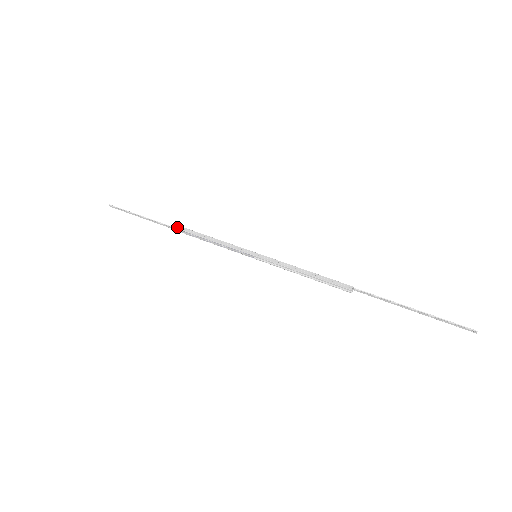
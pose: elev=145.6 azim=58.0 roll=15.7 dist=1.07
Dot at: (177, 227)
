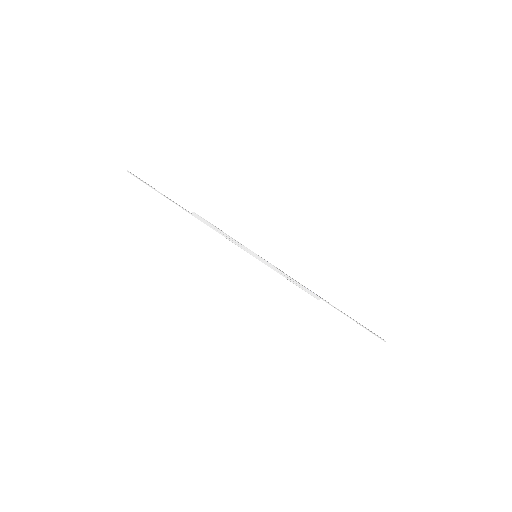
Dot at: (192, 214)
